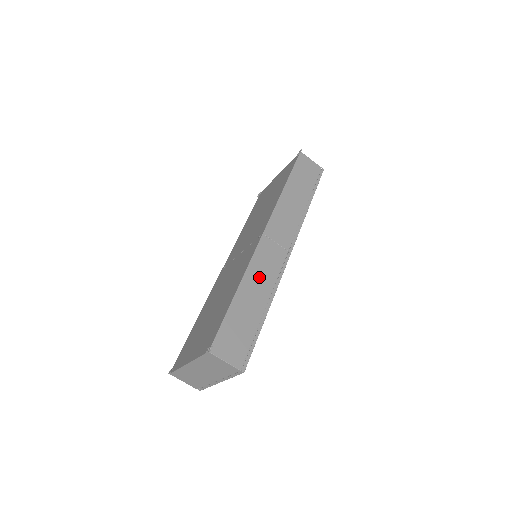
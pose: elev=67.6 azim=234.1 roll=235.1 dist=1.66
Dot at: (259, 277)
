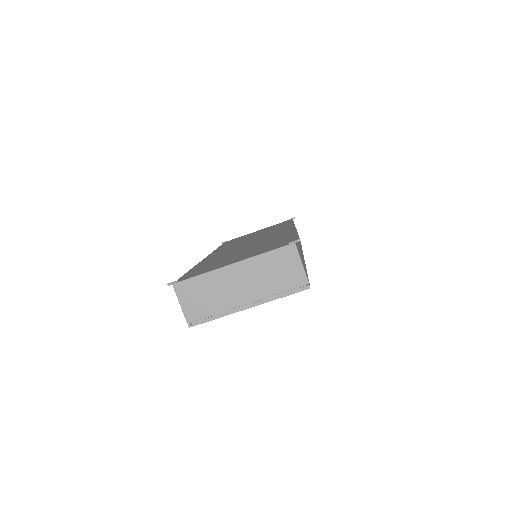
Dot at: occluded
